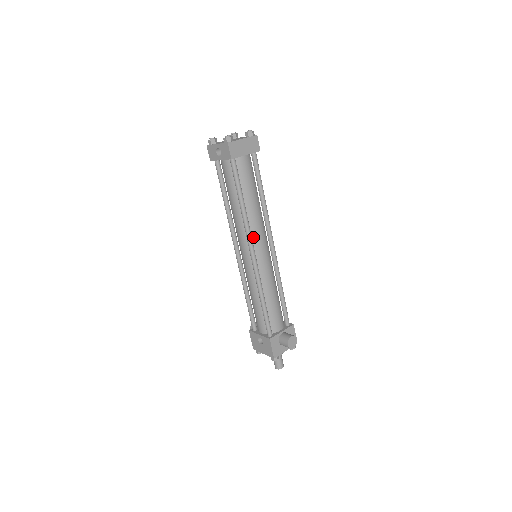
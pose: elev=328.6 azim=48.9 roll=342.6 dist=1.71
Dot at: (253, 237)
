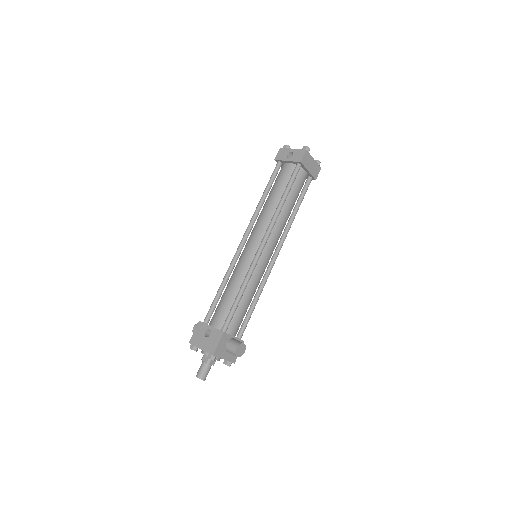
Dot at: (271, 234)
